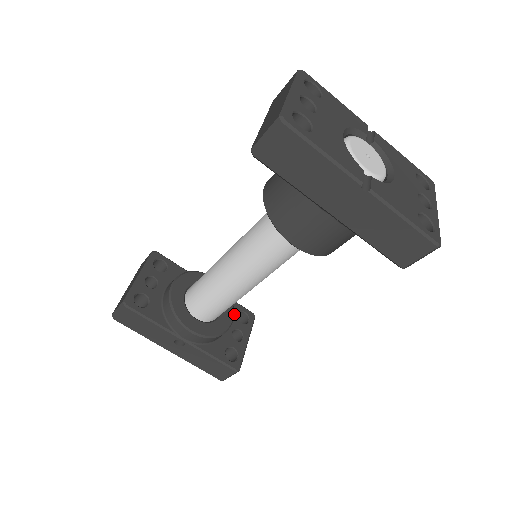
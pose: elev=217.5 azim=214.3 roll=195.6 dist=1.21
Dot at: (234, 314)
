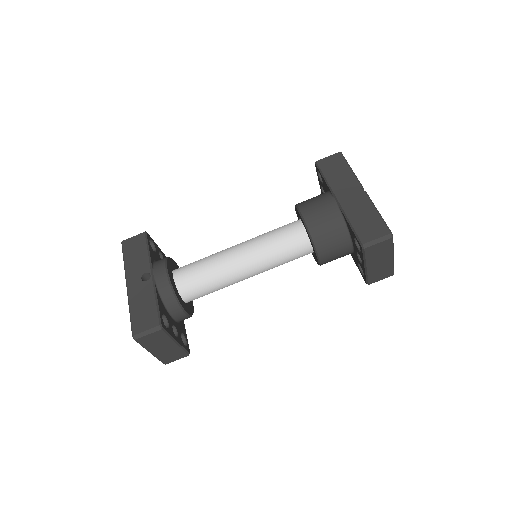
Dot at: (181, 330)
